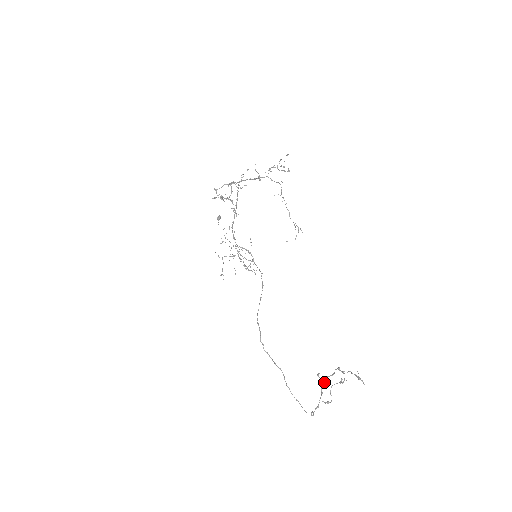
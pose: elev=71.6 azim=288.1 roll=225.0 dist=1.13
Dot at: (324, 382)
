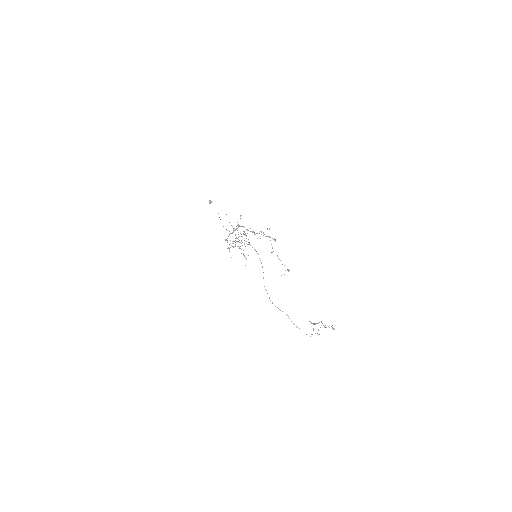
Dot at: occluded
